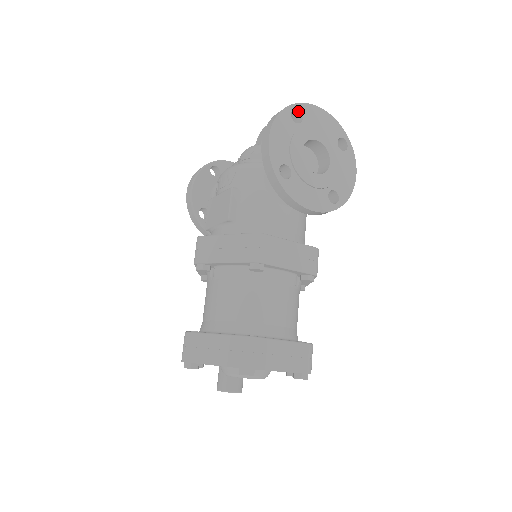
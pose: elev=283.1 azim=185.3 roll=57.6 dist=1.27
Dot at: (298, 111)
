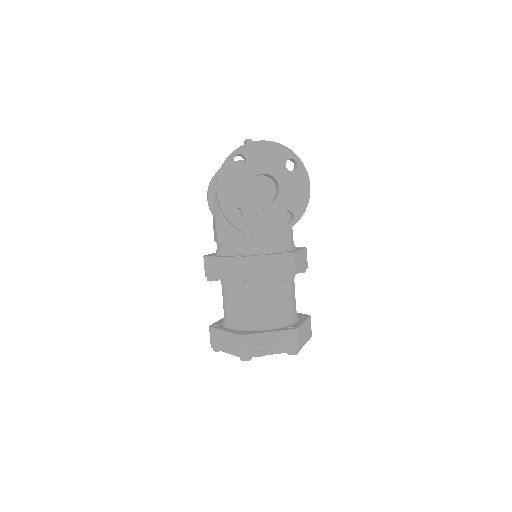
Dot at: (241, 154)
